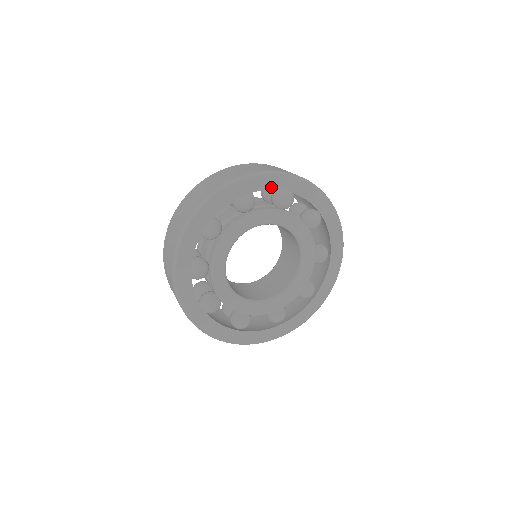
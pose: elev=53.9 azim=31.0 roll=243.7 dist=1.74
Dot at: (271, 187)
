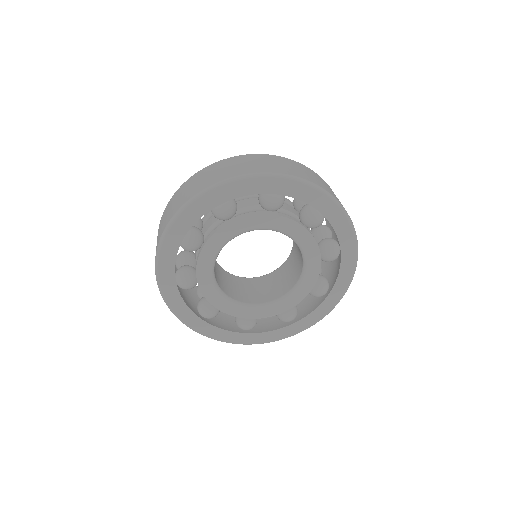
Dot at: (250, 192)
